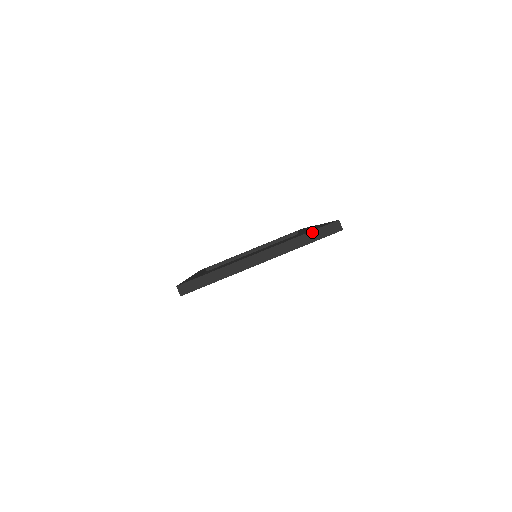
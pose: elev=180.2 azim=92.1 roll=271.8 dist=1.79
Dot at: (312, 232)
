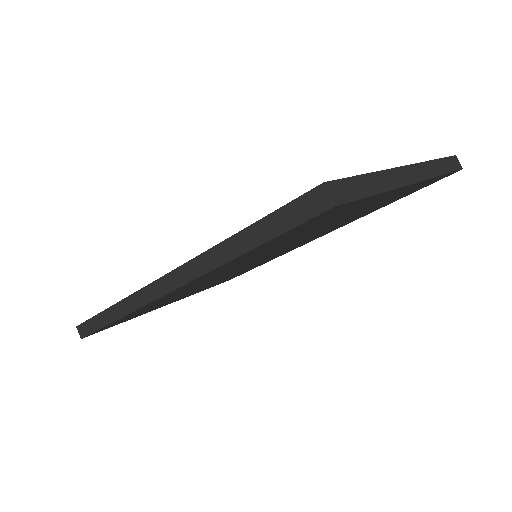
Dot at: (443, 159)
